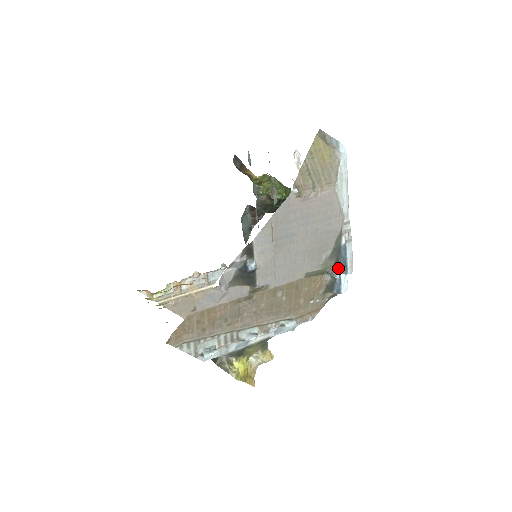
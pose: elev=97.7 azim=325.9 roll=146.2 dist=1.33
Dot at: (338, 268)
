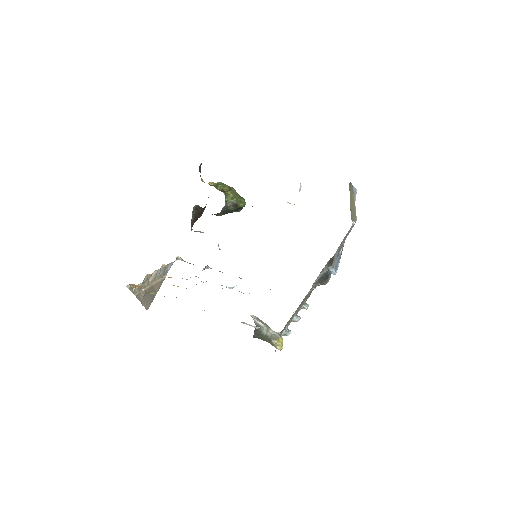
Dot at: occluded
